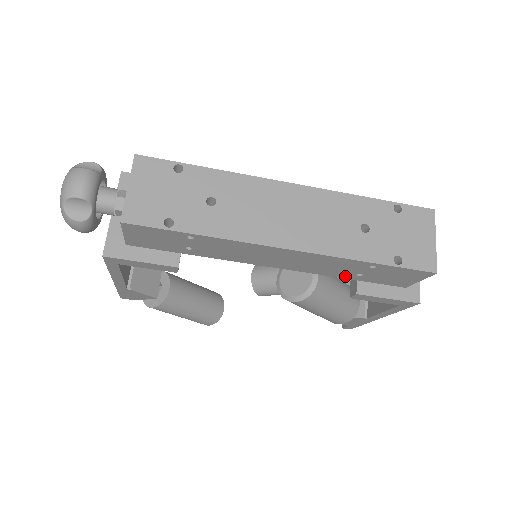
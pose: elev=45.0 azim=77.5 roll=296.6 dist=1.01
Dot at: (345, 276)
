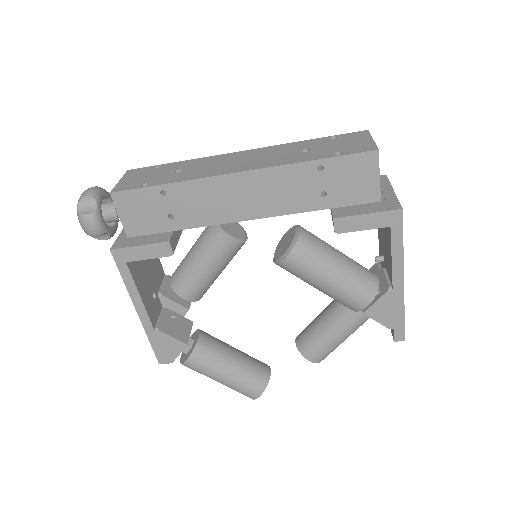
Dot at: (314, 205)
